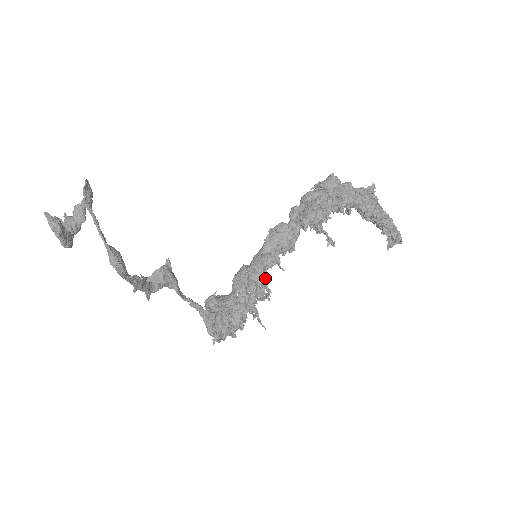
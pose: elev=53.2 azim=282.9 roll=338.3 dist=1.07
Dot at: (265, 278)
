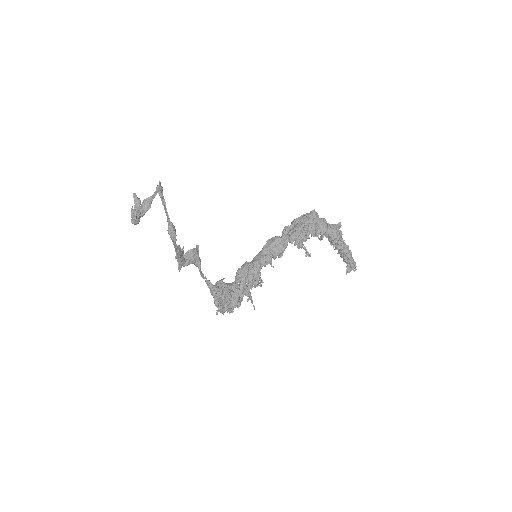
Dot at: (260, 272)
